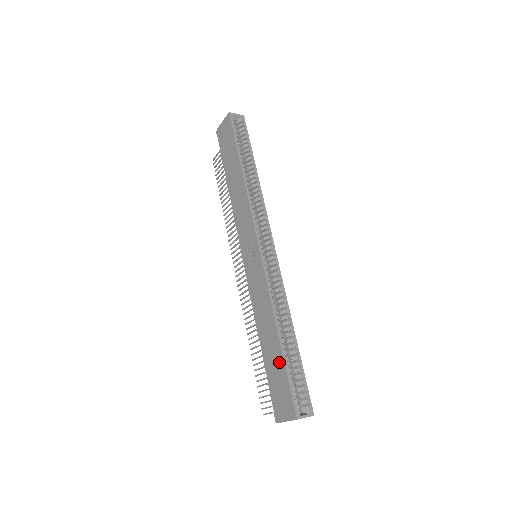
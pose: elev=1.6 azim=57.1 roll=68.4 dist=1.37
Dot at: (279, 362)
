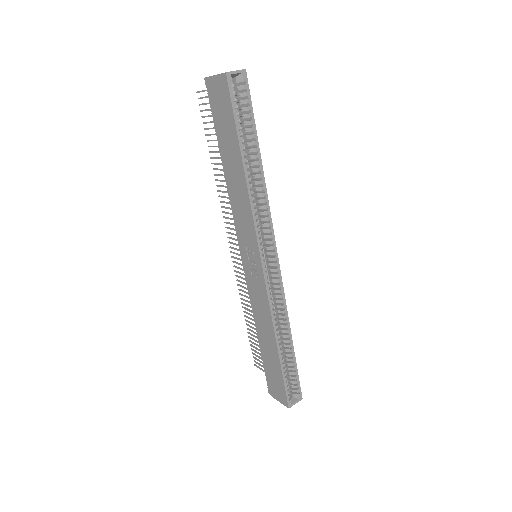
Dot at: (276, 365)
